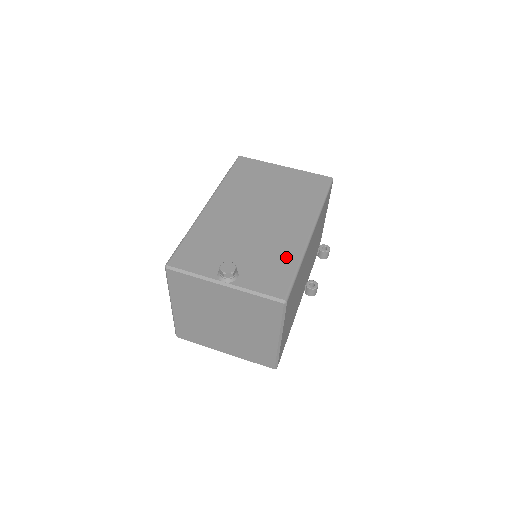
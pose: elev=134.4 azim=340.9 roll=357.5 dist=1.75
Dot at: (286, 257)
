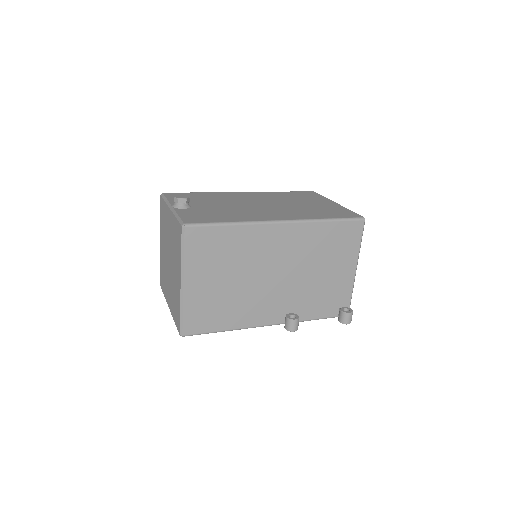
Dot at: (232, 217)
